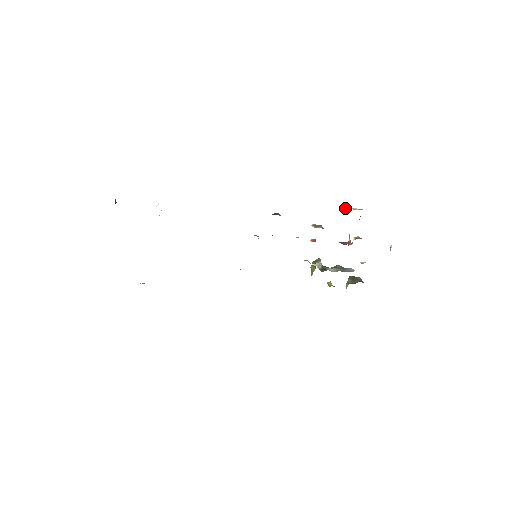
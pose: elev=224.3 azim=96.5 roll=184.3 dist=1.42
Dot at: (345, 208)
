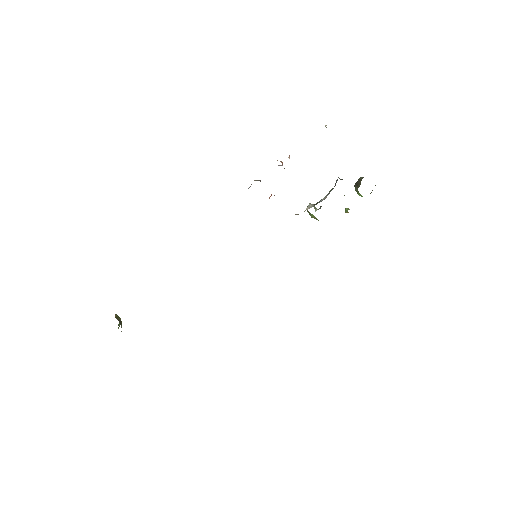
Dot at: occluded
